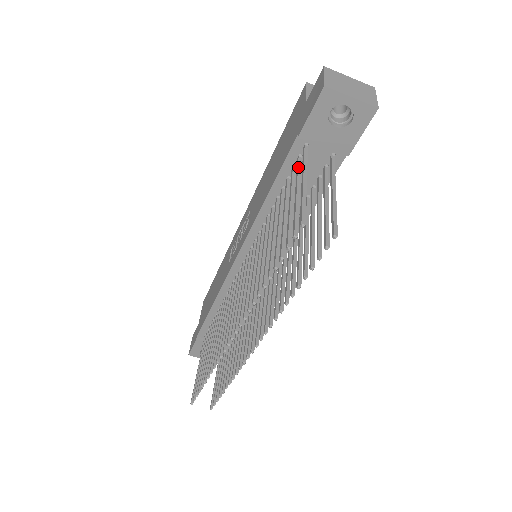
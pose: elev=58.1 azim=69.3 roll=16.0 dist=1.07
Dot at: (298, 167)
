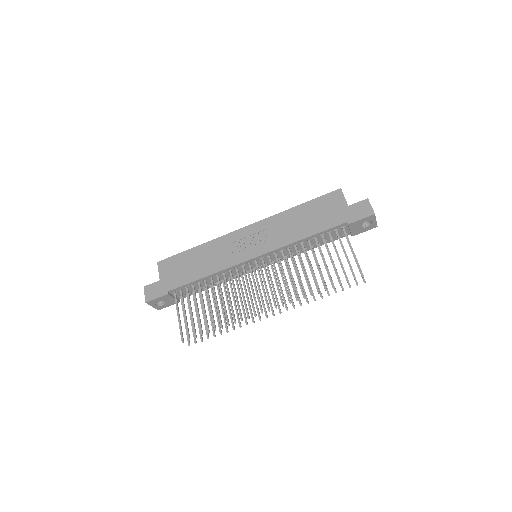
Dot at: occluded
